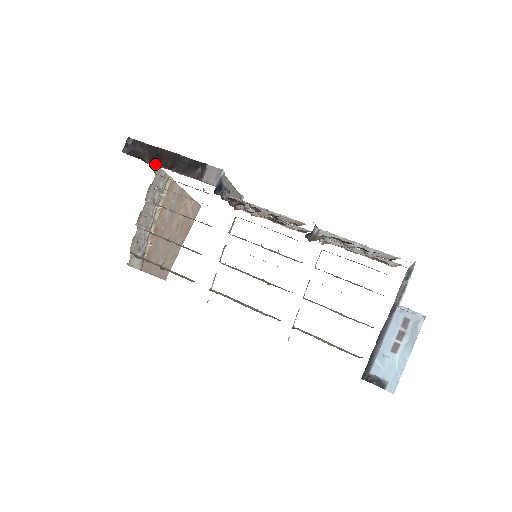
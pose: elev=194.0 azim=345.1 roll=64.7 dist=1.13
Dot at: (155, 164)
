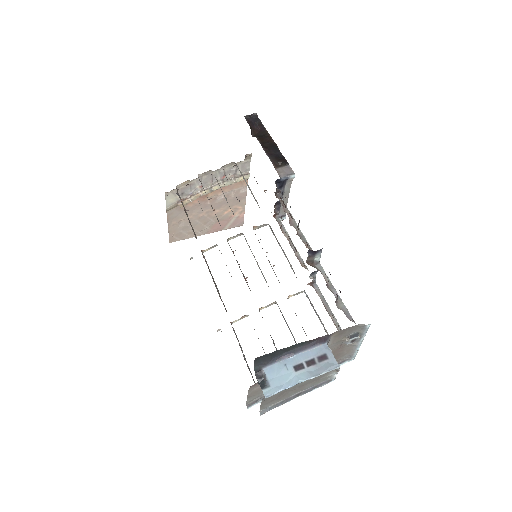
Dot at: (257, 137)
